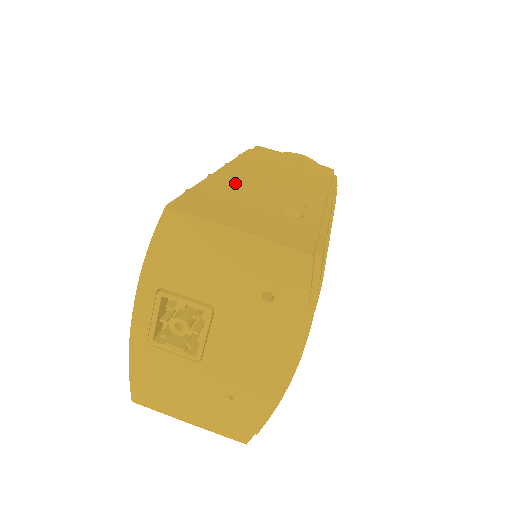
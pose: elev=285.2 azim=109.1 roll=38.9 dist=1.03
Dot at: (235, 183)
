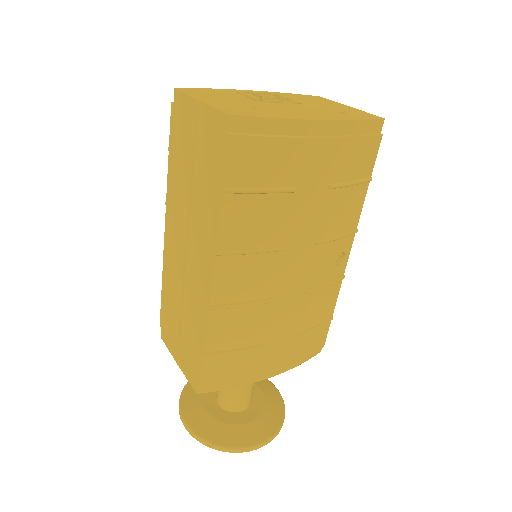
Dot at: occluded
